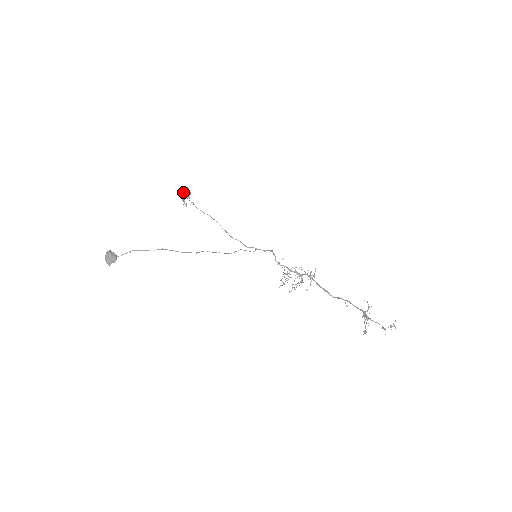
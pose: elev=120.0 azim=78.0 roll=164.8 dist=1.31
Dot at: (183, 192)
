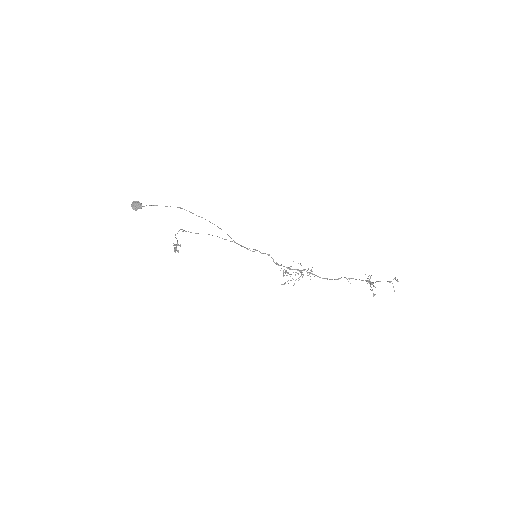
Dot at: occluded
